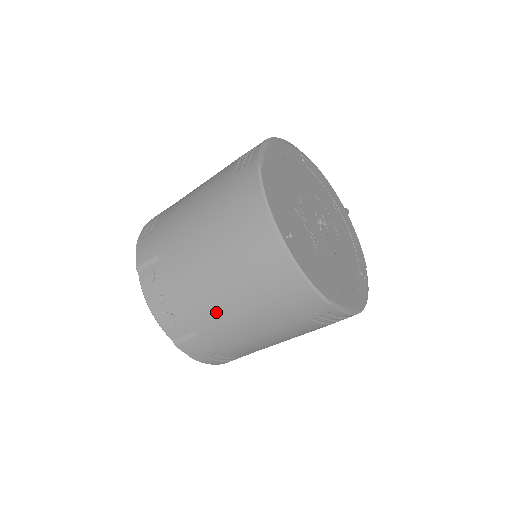
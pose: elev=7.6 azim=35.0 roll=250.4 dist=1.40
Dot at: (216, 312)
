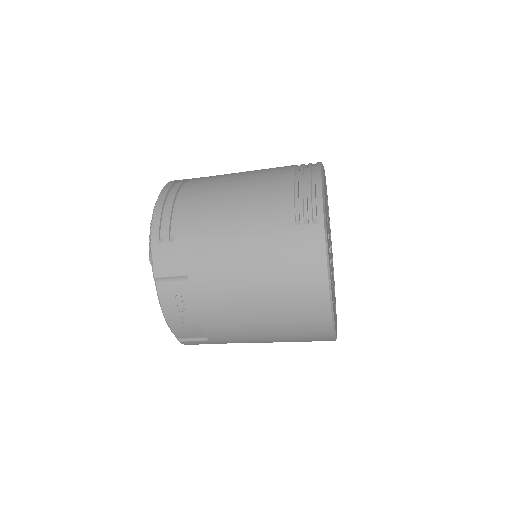
Dot at: (239, 334)
